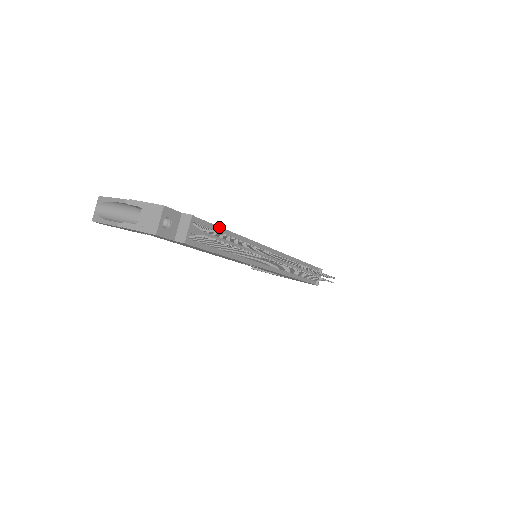
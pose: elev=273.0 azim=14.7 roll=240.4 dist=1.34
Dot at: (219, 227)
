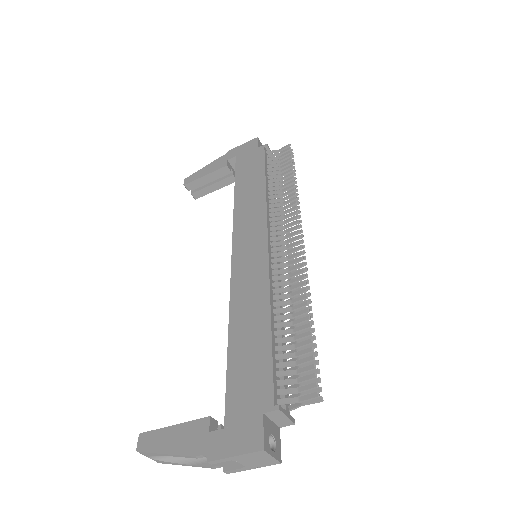
Dot at: (272, 348)
